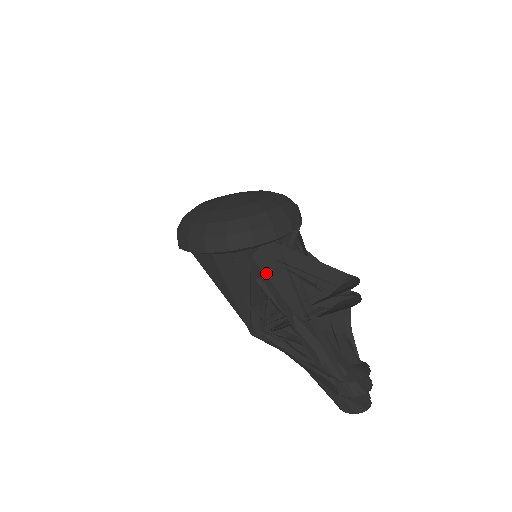
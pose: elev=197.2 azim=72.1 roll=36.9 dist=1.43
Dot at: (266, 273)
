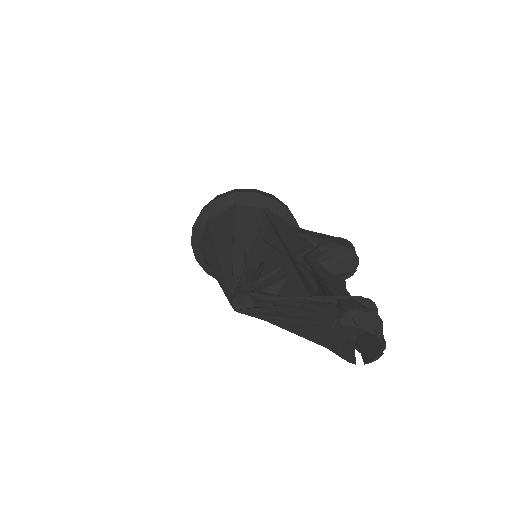
Dot at: (275, 227)
